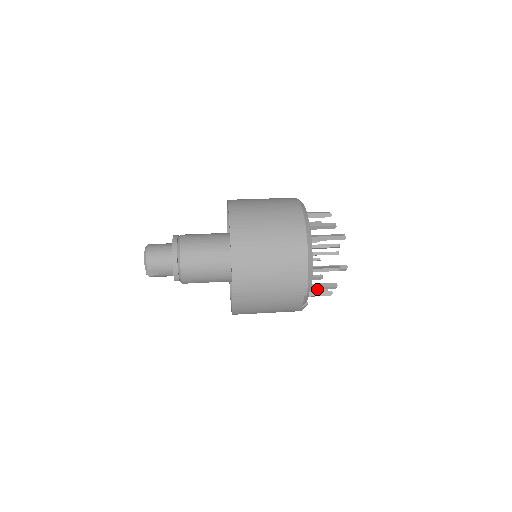
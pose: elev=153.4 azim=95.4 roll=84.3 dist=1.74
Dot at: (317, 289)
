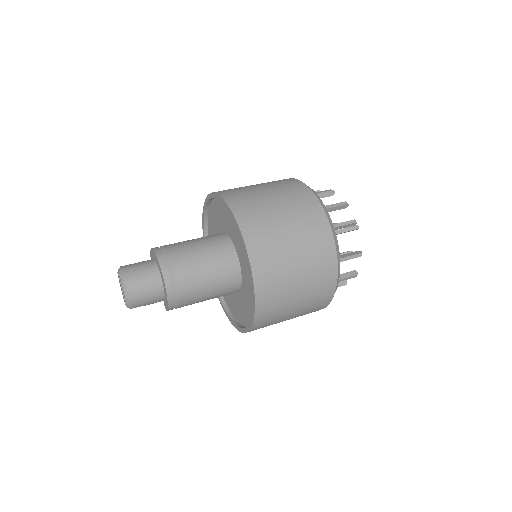
Dot at: occluded
